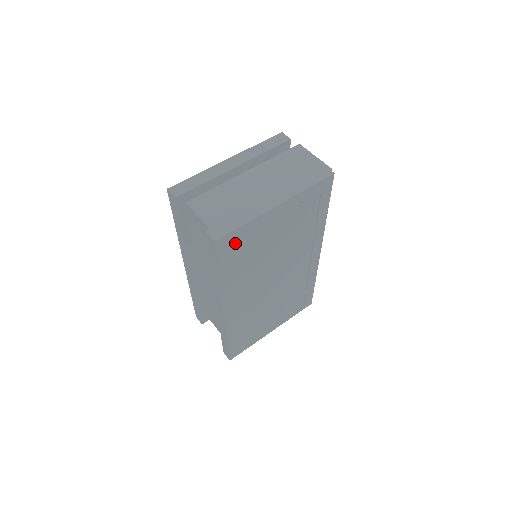
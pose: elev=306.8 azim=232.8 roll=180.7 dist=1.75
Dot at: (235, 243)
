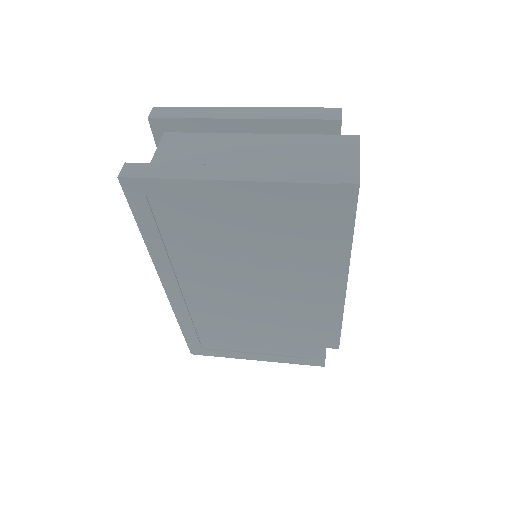
Dot at: (158, 199)
